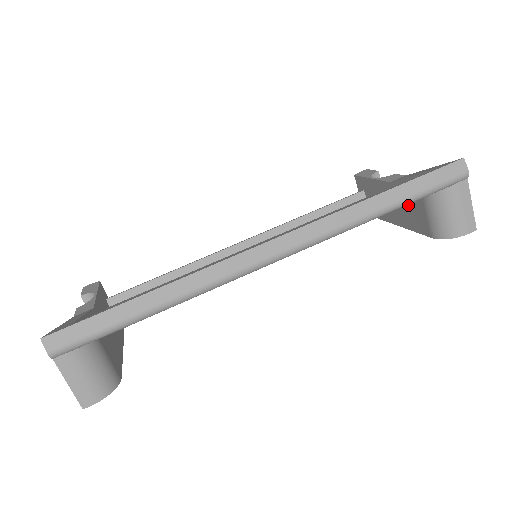
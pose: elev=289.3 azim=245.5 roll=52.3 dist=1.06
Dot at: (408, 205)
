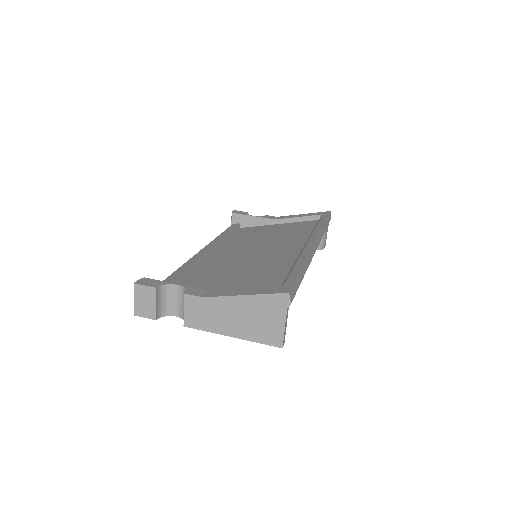
Dot at: occluded
